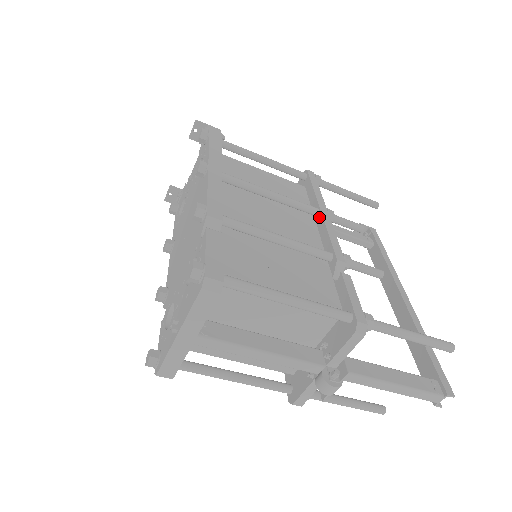
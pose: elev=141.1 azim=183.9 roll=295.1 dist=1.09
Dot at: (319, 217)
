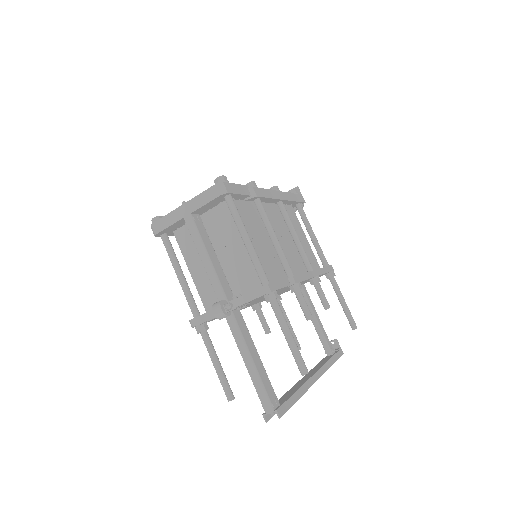
Dot at: occluded
